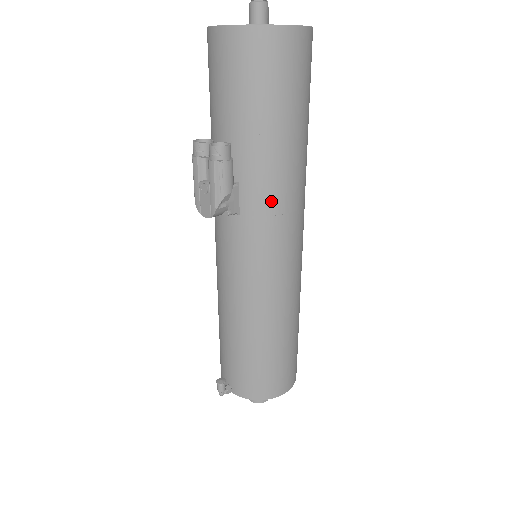
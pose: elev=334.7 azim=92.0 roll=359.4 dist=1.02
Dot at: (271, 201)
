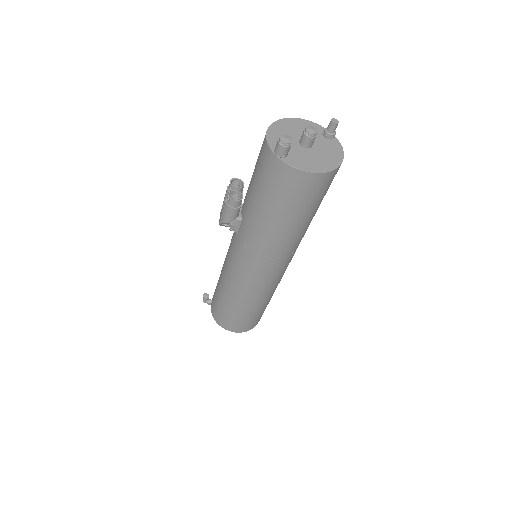
Dot at: (252, 243)
